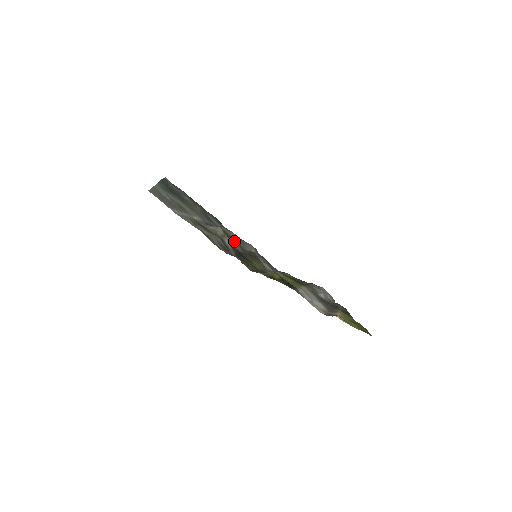
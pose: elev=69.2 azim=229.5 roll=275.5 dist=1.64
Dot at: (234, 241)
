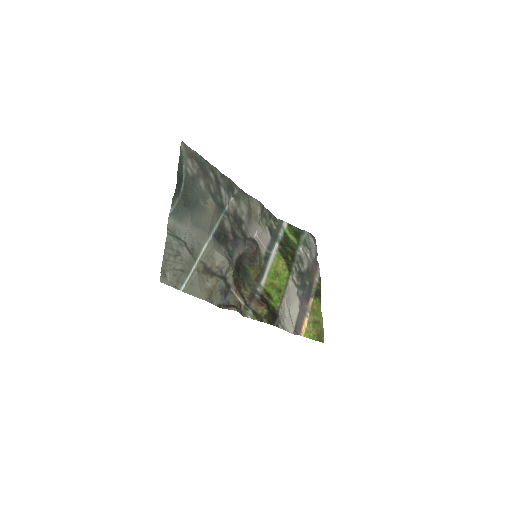
Dot at: (240, 228)
